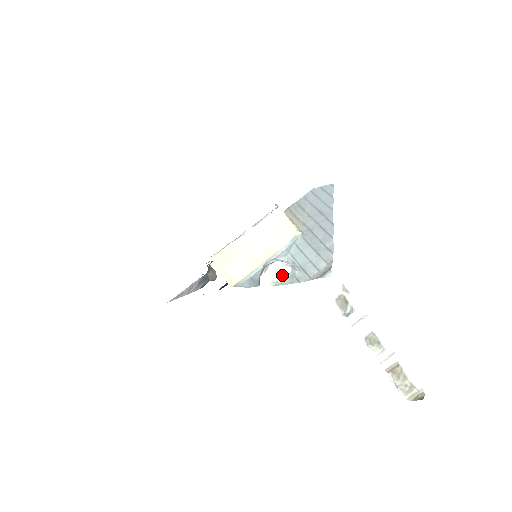
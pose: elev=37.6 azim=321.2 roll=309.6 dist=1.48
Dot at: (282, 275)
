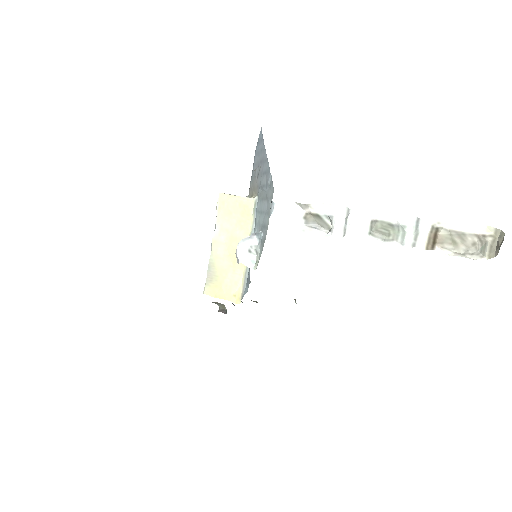
Dot at: (255, 251)
